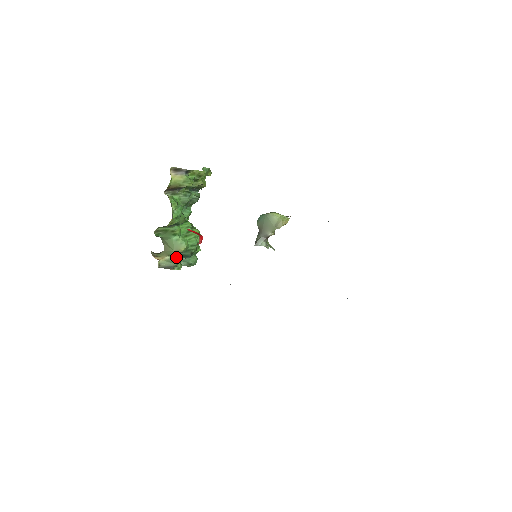
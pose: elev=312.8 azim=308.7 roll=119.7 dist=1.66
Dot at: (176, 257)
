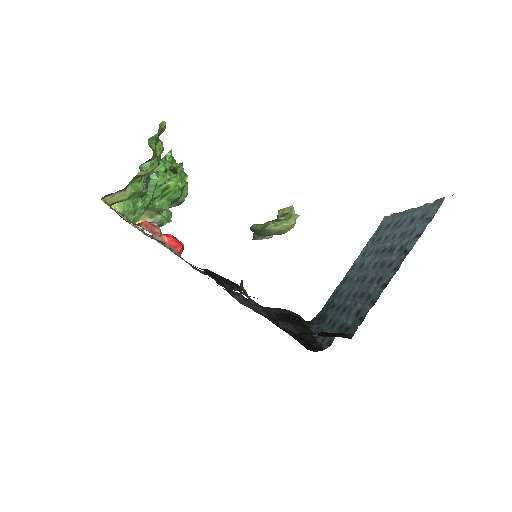
Dot at: (160, 218)
